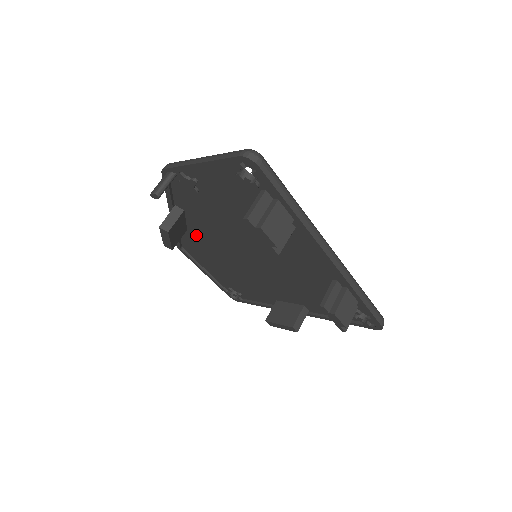
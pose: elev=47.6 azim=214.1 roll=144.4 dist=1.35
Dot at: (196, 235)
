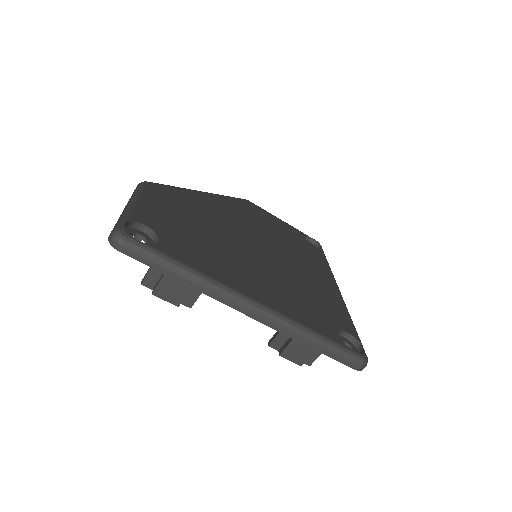
Dot at: occluded
